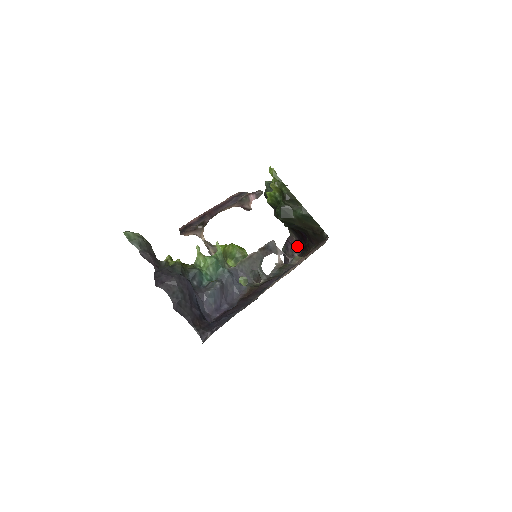
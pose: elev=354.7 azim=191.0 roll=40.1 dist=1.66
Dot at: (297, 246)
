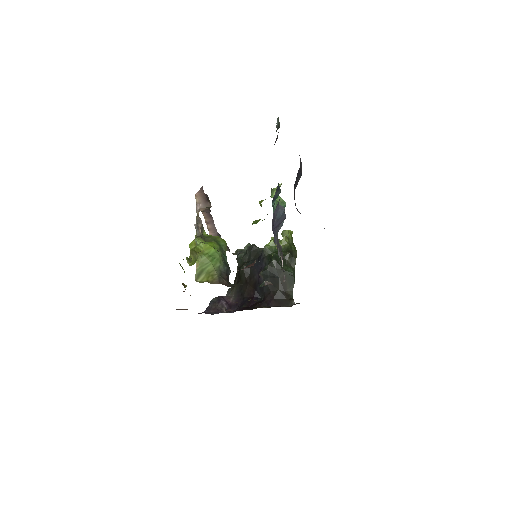
Dot at: (229, 306)
